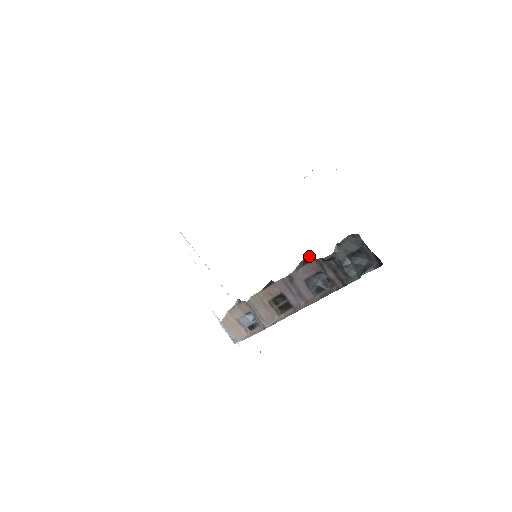
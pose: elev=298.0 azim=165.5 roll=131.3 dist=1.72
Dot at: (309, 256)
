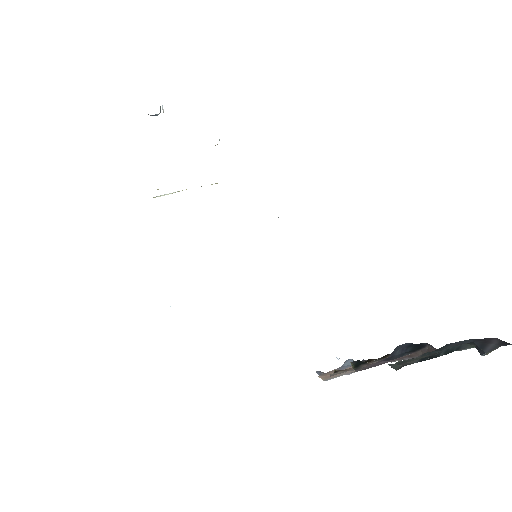
Dot at: (356, 361)
